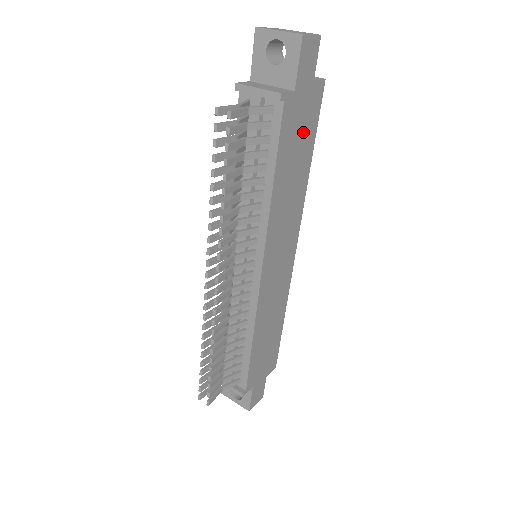
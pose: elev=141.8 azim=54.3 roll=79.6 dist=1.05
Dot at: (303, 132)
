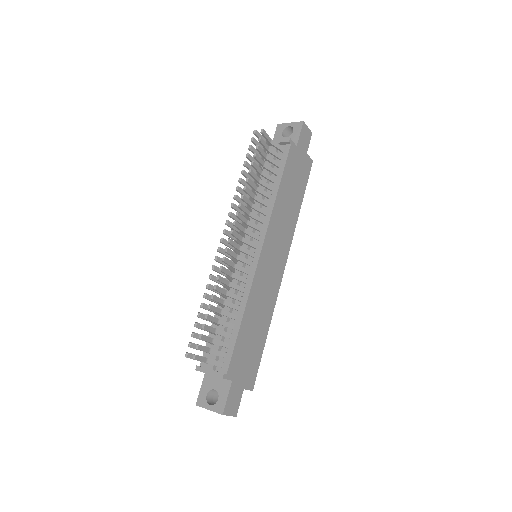
Dot at: (298, 178)
